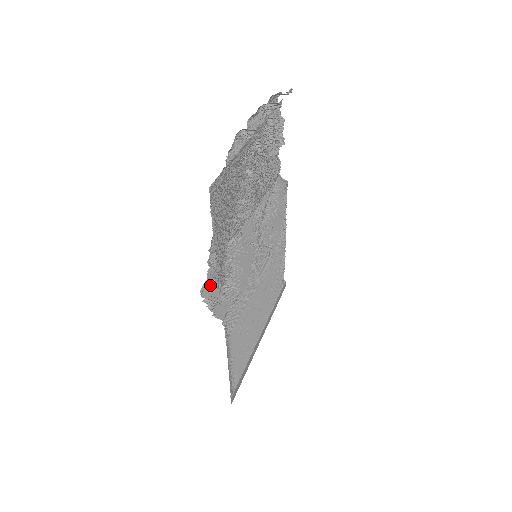
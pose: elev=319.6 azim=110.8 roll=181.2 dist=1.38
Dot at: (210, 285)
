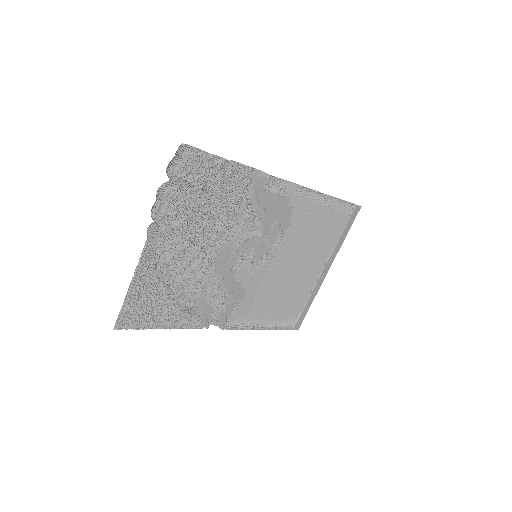
Dot at: occluded
